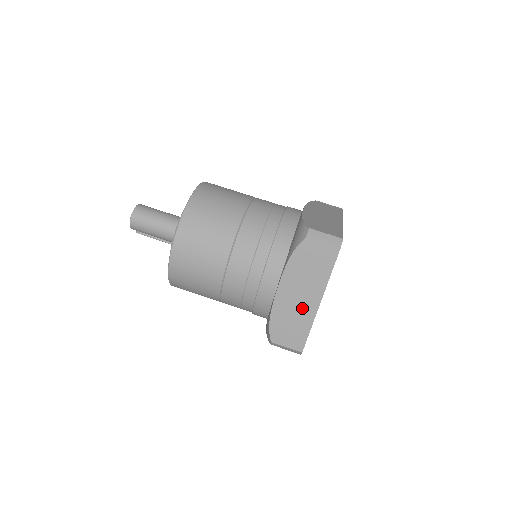
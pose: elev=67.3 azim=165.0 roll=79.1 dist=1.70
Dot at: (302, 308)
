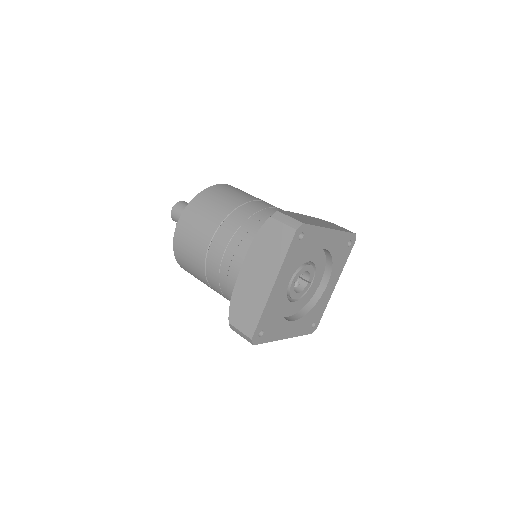
Dot at: (258, 289)
